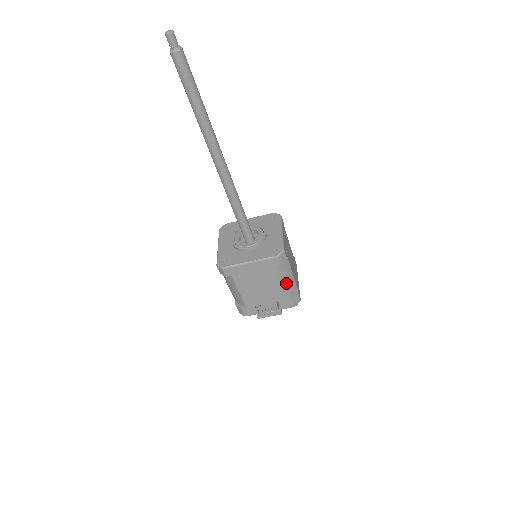
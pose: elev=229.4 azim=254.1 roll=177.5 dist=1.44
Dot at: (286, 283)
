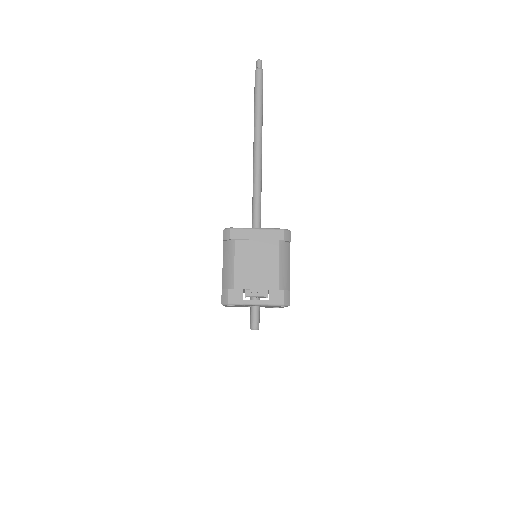
Dot at: (283, 270)
